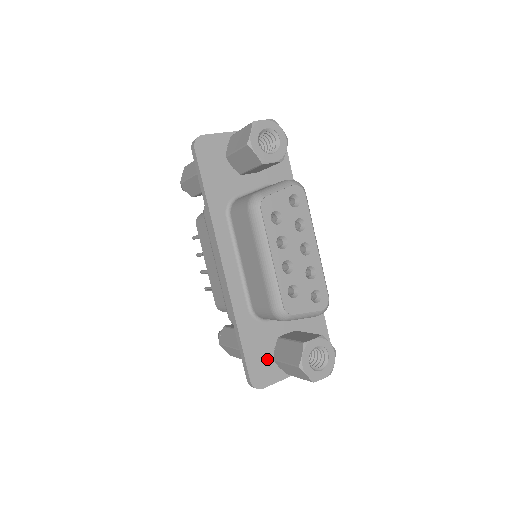
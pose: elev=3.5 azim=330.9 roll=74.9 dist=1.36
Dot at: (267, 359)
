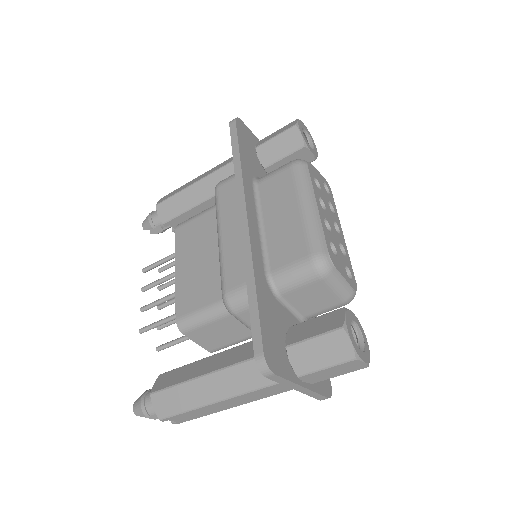
Dot at: (279, 342)
